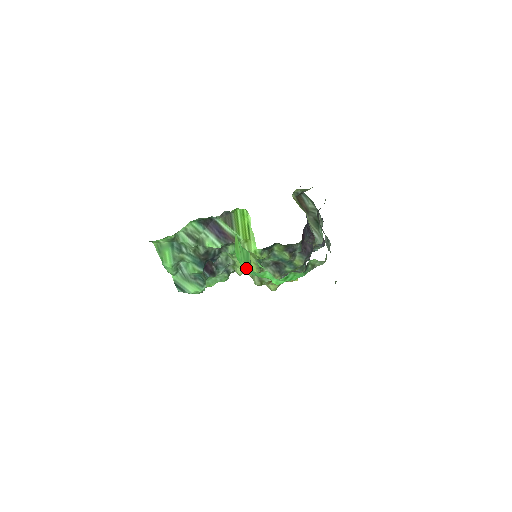
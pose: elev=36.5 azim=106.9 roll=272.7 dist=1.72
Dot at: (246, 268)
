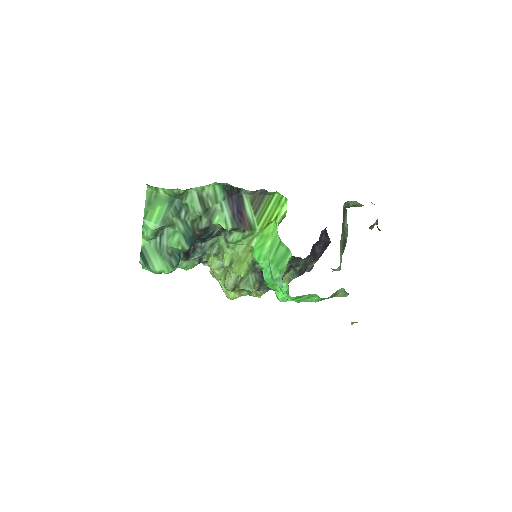
Dot at: (233, 265)
